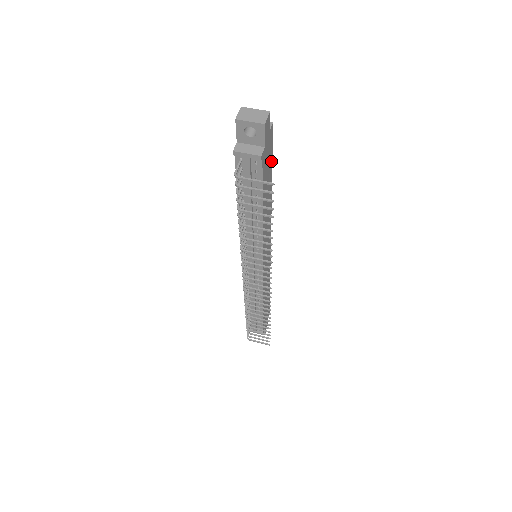
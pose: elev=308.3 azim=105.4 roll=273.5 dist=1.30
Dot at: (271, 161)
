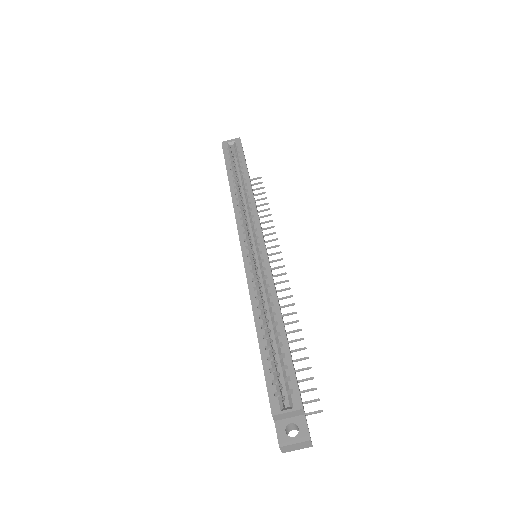
Dot at: (292, 361)
